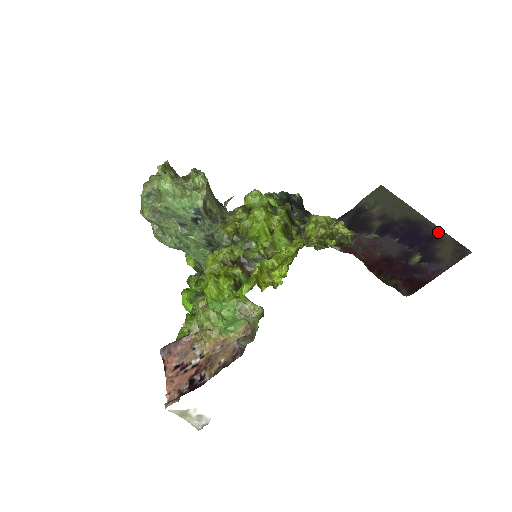
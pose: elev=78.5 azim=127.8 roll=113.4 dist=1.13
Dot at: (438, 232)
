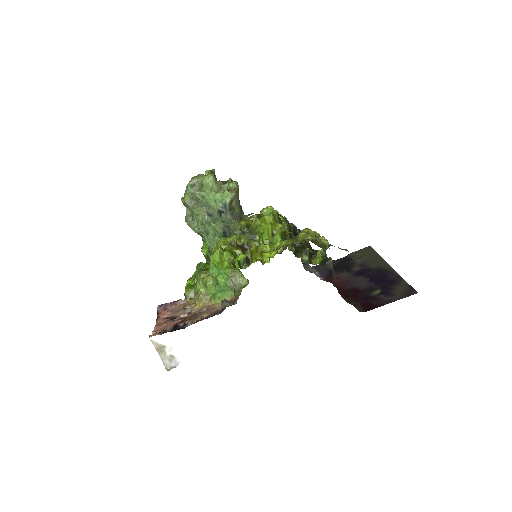
Dot at: (399, 279)
